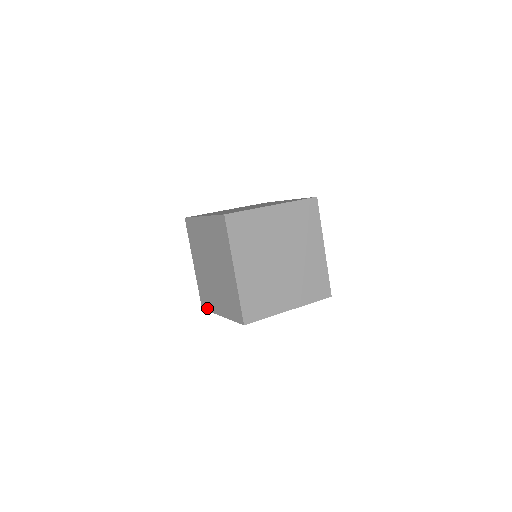
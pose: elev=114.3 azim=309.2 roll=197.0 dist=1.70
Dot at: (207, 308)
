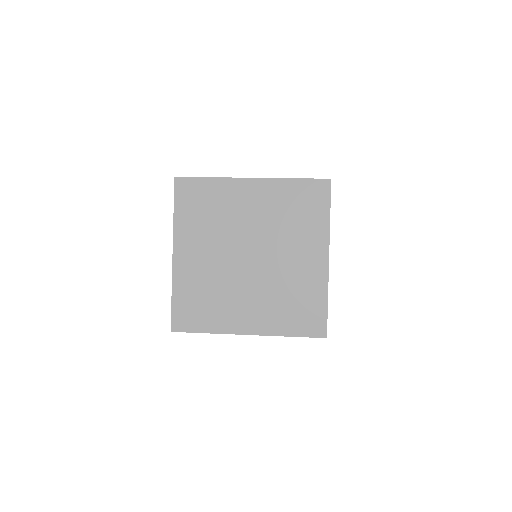
Dot at: (172, 306)
